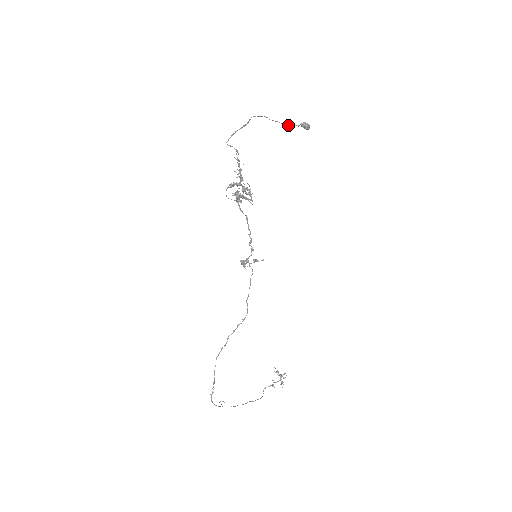
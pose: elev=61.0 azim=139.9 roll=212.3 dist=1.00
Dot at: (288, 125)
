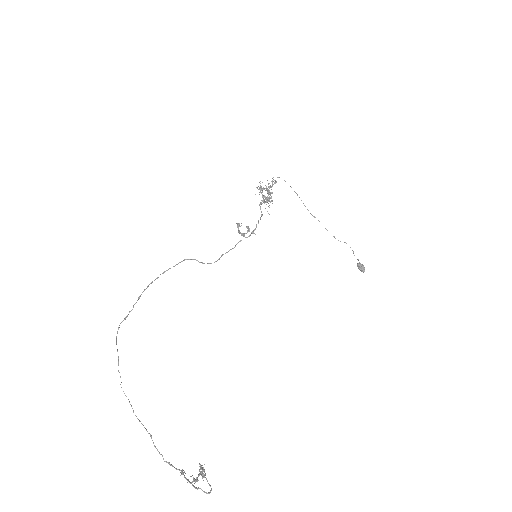
Dot at: (338, 240)
